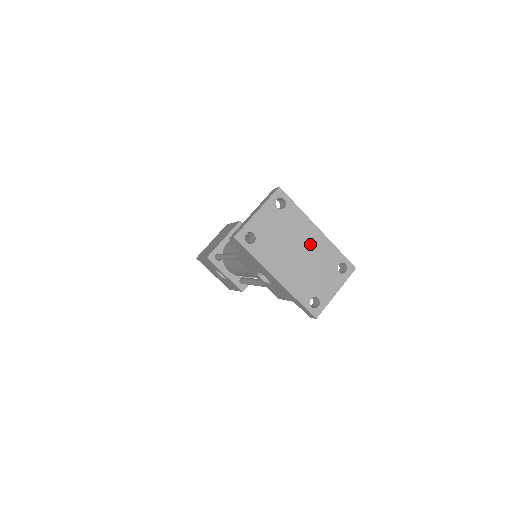
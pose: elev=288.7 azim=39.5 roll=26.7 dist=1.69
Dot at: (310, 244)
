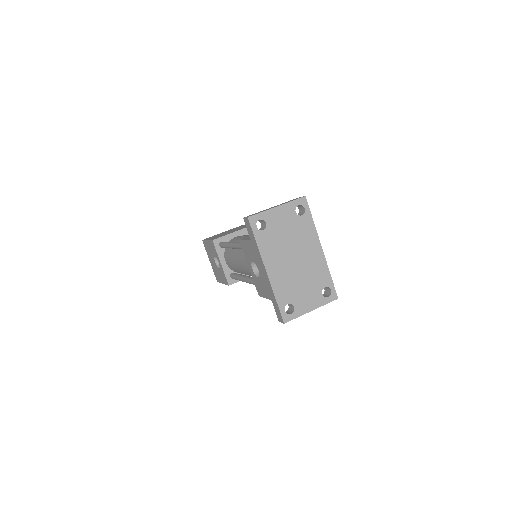
Dot at: (309, 257)
